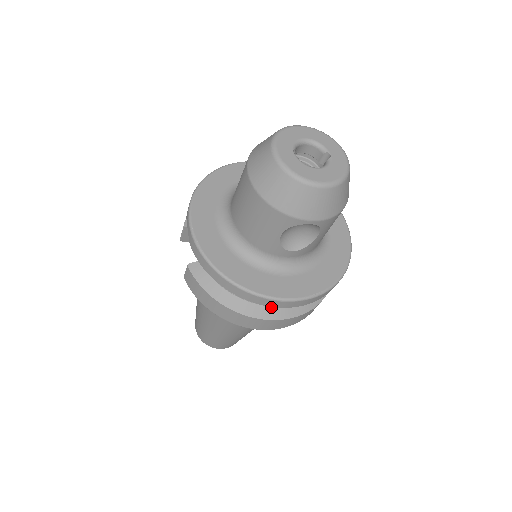
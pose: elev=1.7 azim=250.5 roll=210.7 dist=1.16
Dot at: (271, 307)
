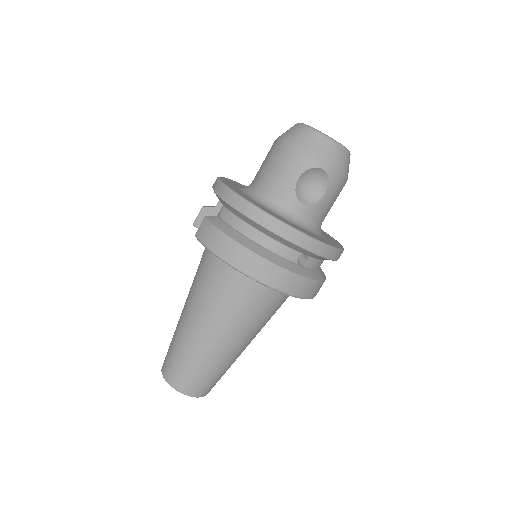
Dot at: (276, 256)
